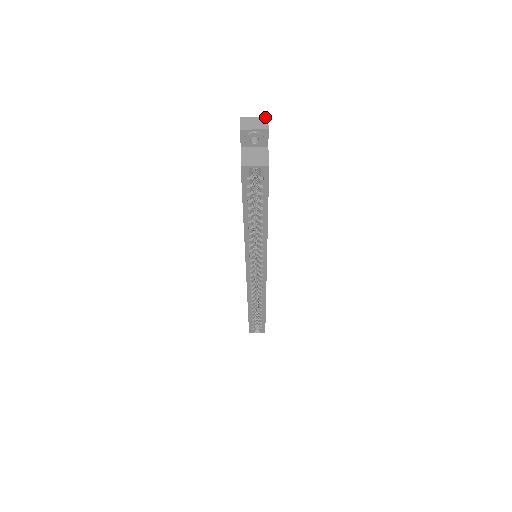
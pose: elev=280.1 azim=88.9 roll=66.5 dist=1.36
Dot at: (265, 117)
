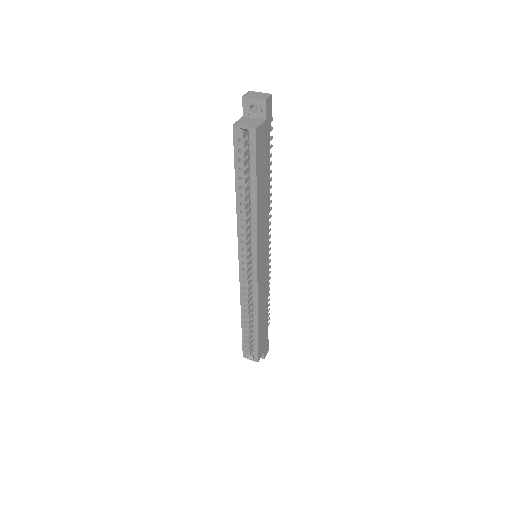
Dot at: (269, 94)
